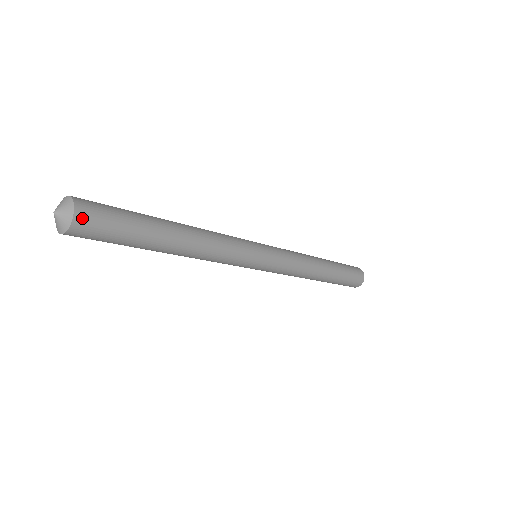
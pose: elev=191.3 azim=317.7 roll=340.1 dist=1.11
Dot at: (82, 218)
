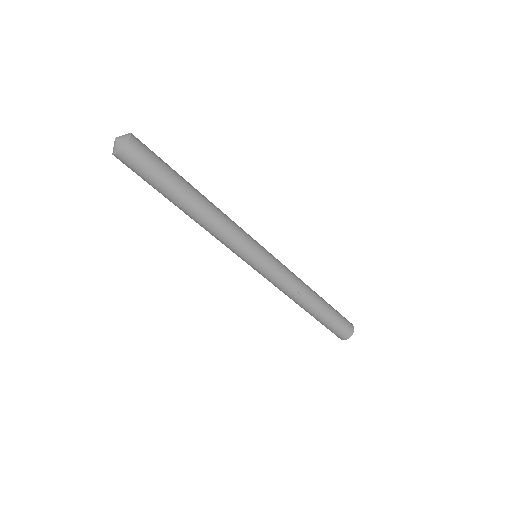
Dot at: (136, 138)
